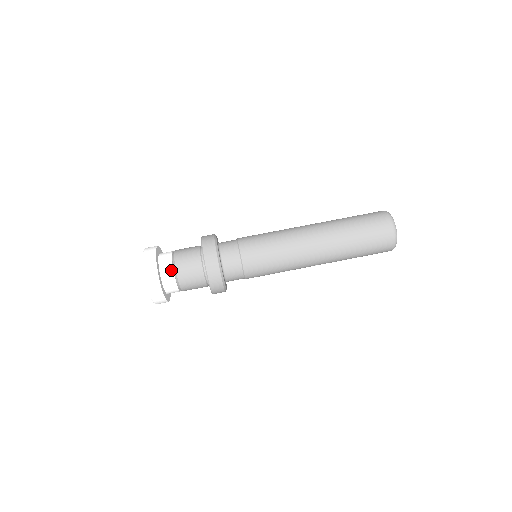
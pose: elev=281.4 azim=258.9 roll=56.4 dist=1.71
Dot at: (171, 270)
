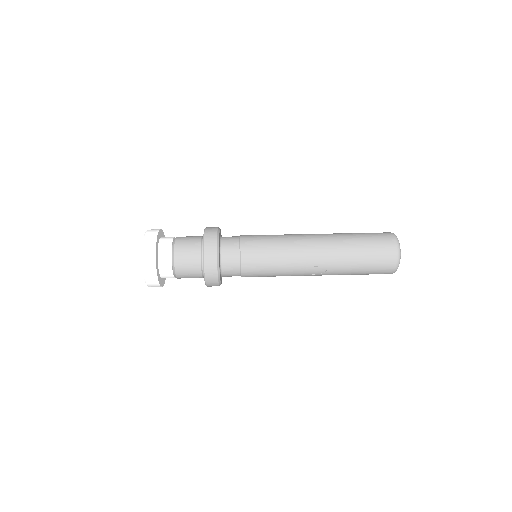
Dot at: (172, 237)
